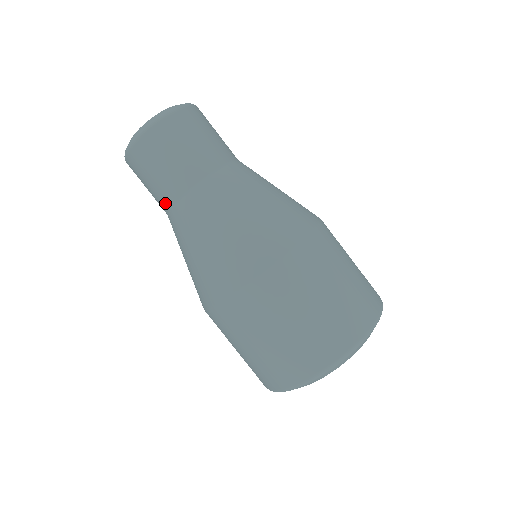
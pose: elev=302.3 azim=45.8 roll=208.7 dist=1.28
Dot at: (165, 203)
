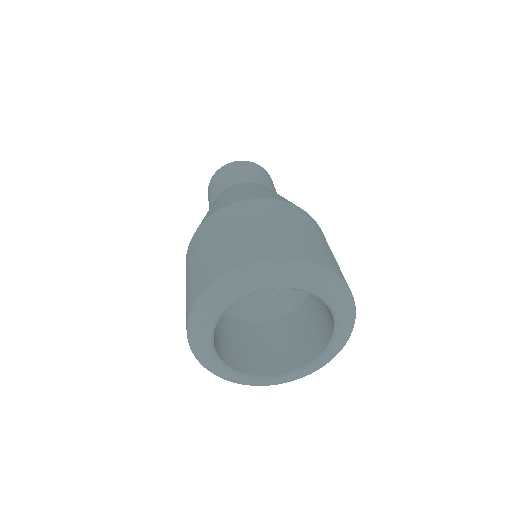
Dot at: occluded
